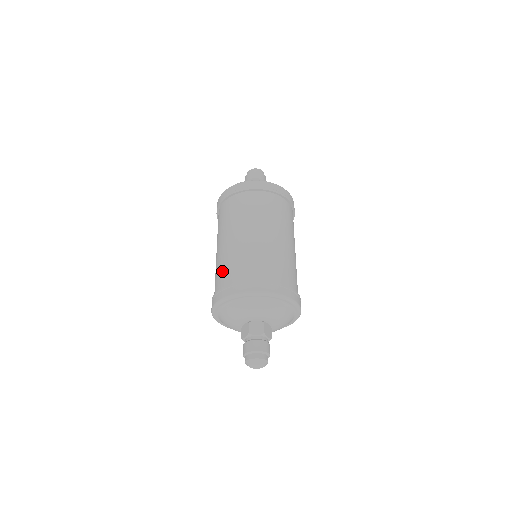
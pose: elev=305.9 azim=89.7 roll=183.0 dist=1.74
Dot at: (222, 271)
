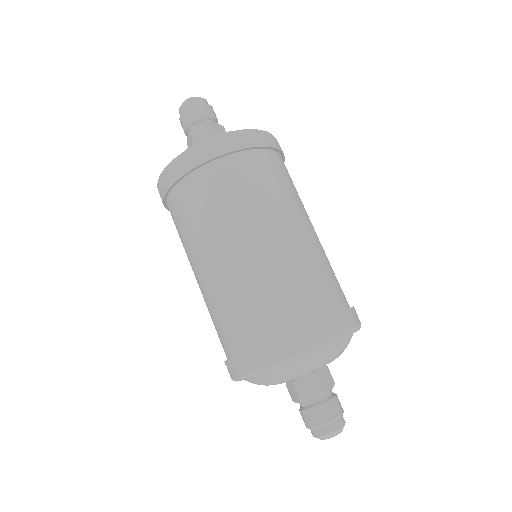
Dot at: (274, 299)
